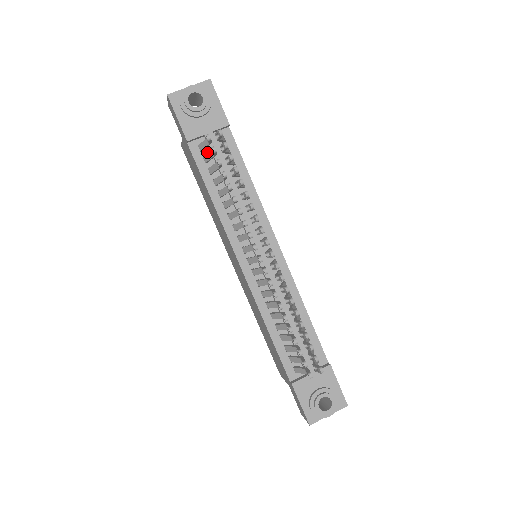
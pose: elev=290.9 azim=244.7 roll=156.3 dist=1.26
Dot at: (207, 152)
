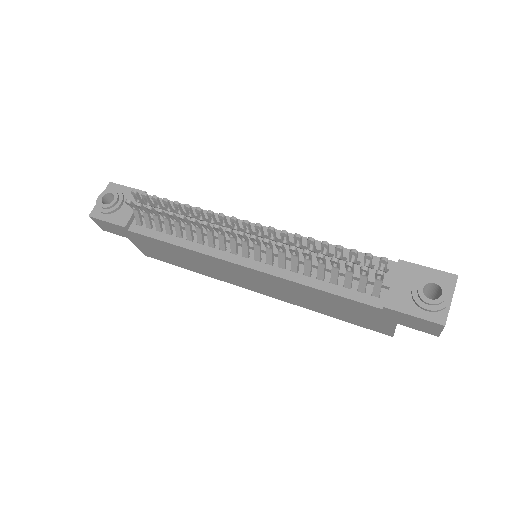
Dot at: occluded
